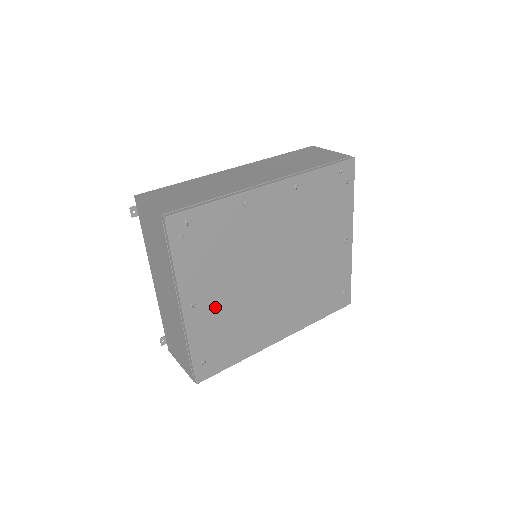
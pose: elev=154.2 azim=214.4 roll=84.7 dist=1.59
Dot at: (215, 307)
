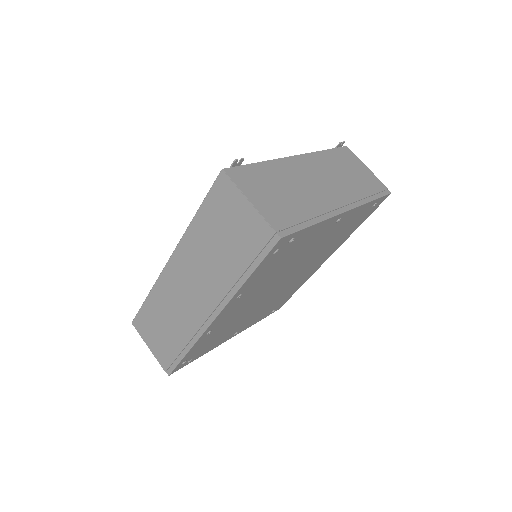
Dot at: (252, 319)
